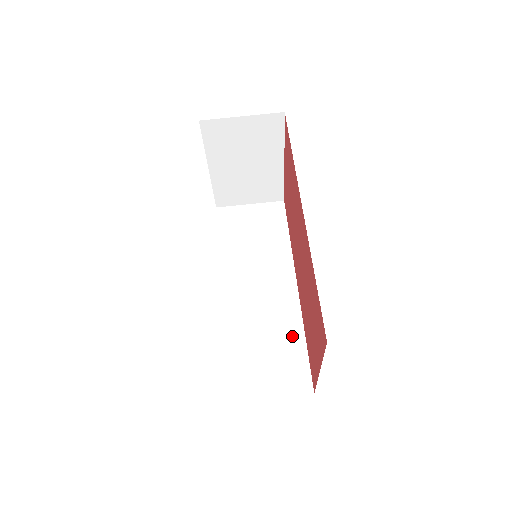
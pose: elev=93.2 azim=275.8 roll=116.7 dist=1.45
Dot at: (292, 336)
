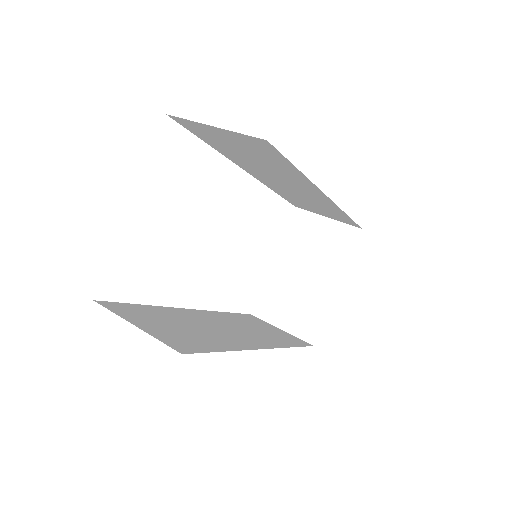
Dot at: (217, 343)
